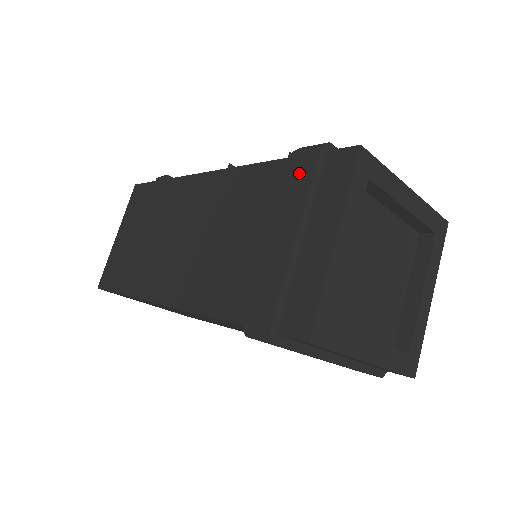
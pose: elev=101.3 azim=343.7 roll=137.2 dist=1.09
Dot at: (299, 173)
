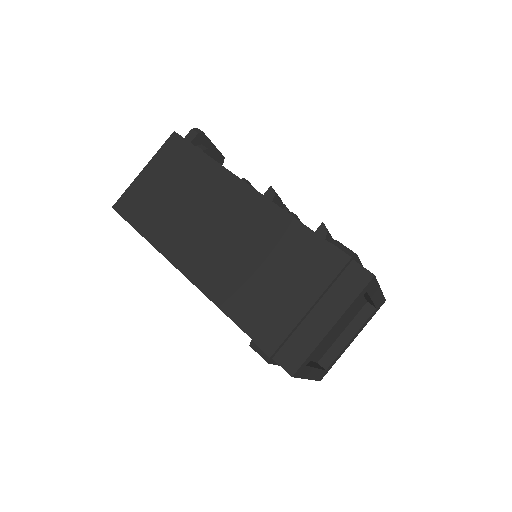
Dot at: (329, 264)
